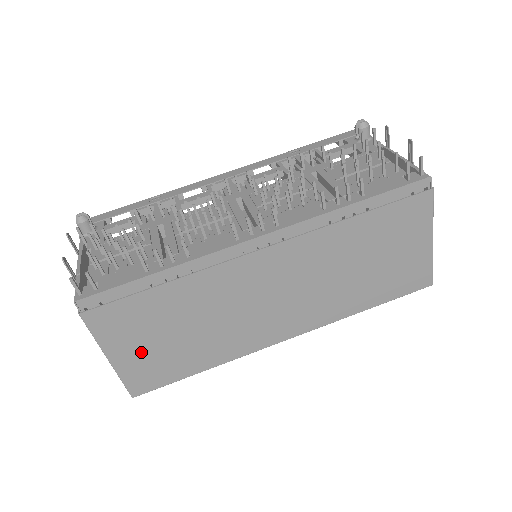
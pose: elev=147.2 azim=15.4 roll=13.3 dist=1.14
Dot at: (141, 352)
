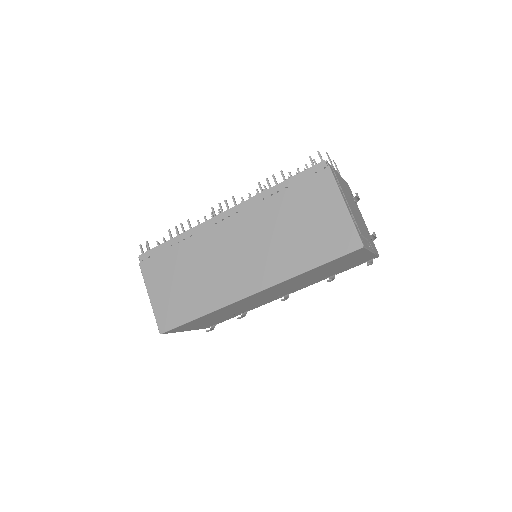
Dot at: (165, 294)
